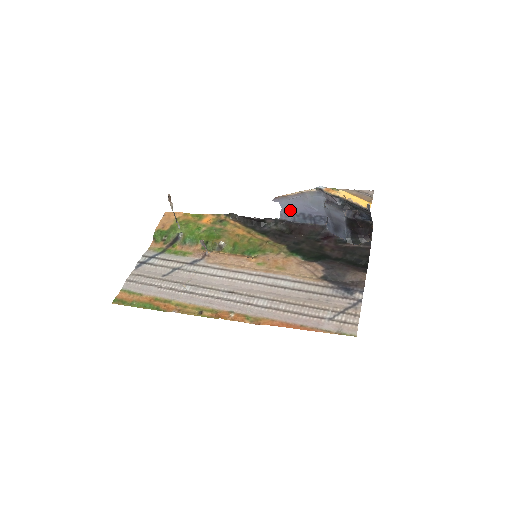
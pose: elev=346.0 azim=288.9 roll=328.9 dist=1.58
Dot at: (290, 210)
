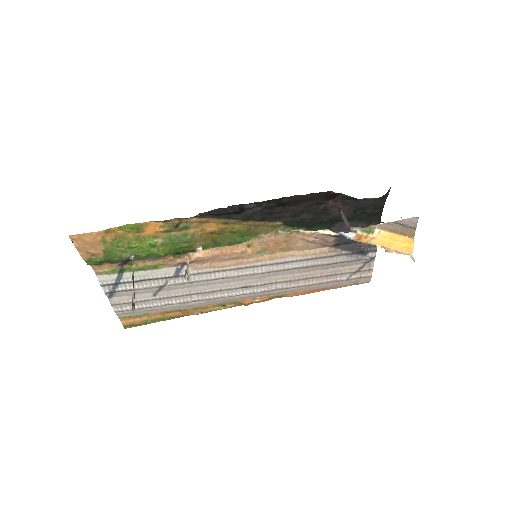
Dot at: occluded
